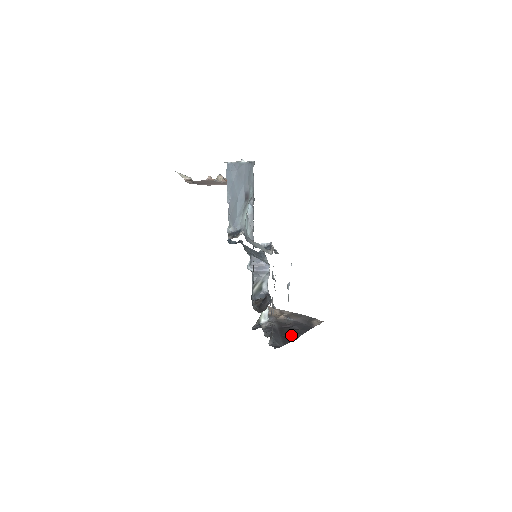
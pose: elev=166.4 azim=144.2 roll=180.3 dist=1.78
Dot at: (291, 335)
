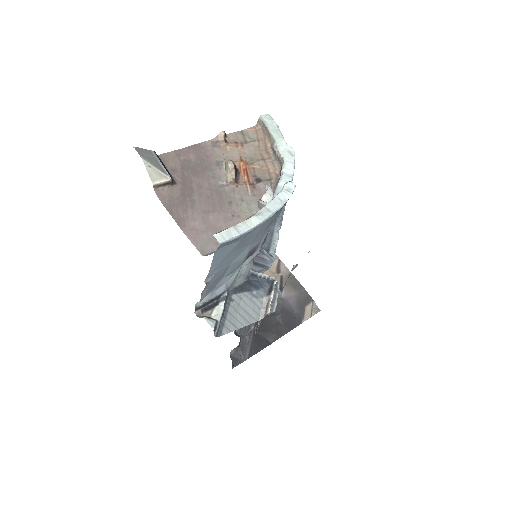
Dot at: (267, 335)
